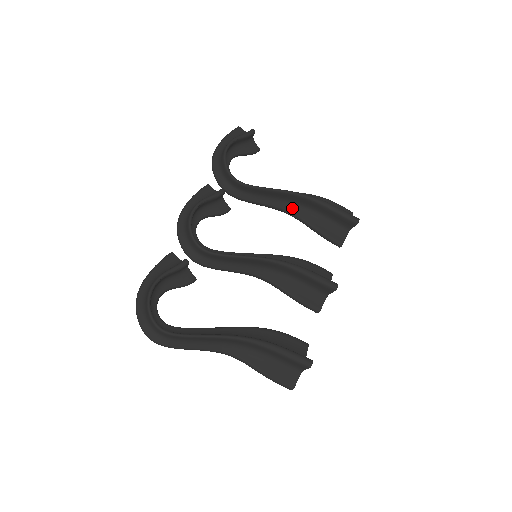
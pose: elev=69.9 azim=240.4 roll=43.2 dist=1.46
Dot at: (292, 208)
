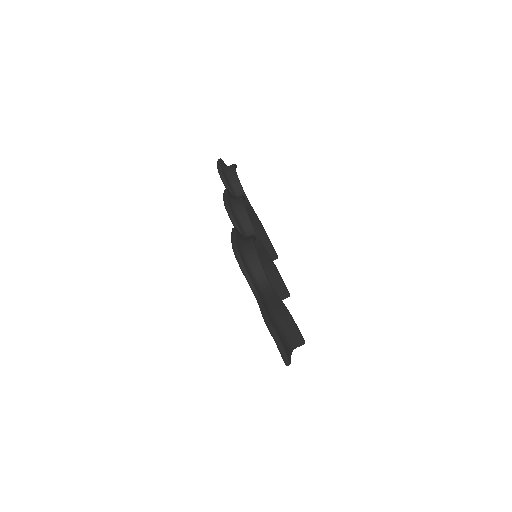
Dot at: occluded
